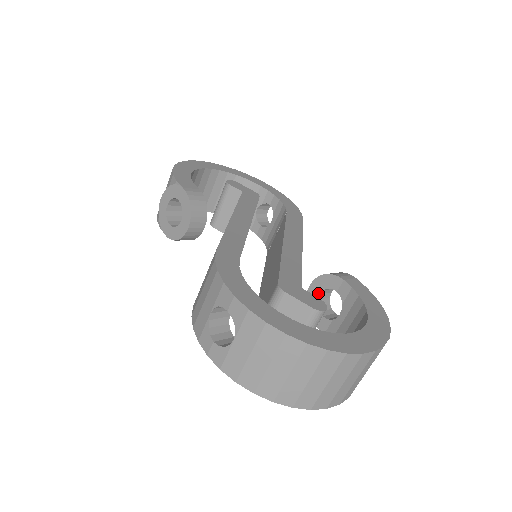
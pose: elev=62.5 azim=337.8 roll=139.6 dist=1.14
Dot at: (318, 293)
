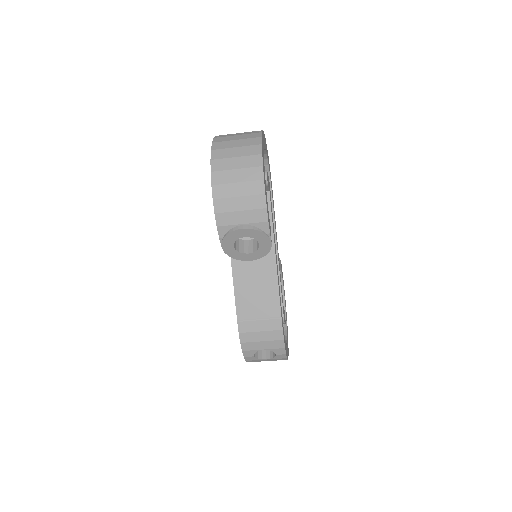
Dot at: occluded
